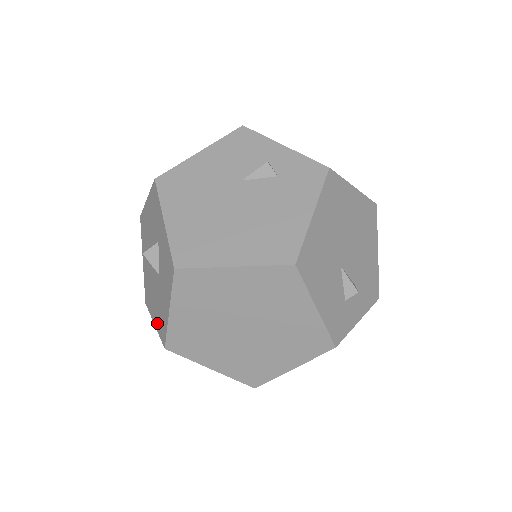
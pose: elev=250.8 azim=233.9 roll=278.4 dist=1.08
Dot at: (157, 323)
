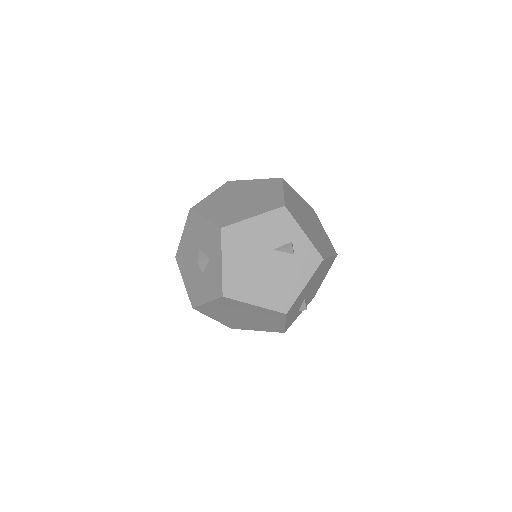
Dot at: (188, 287)
